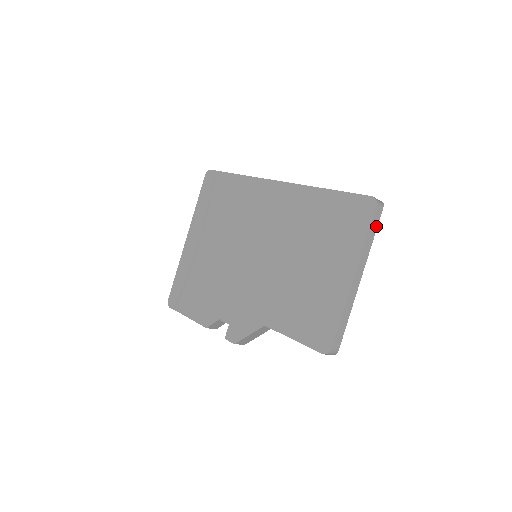
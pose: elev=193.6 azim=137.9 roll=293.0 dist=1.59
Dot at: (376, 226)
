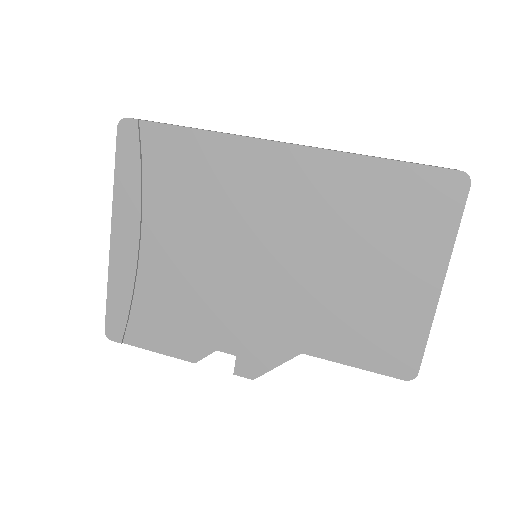
Dot at: occluded
